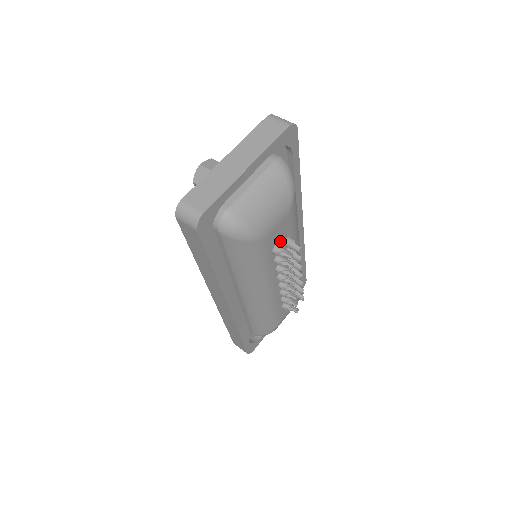
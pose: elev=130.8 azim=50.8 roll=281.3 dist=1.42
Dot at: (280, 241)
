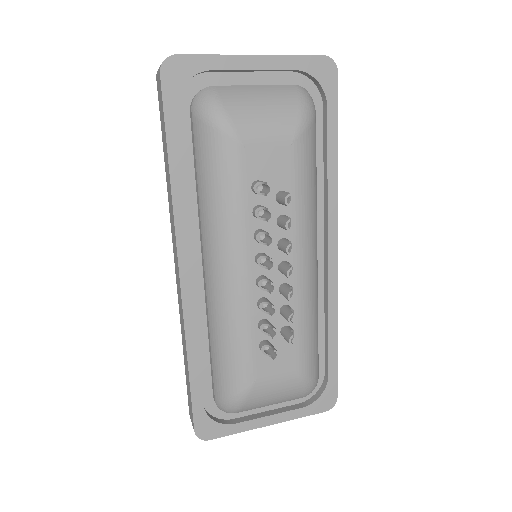
Dot at: occluded
